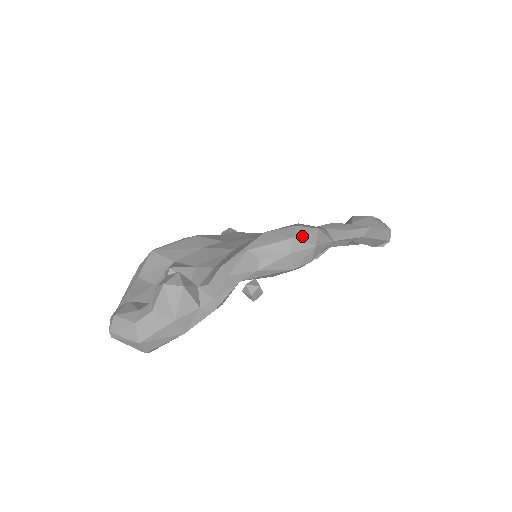
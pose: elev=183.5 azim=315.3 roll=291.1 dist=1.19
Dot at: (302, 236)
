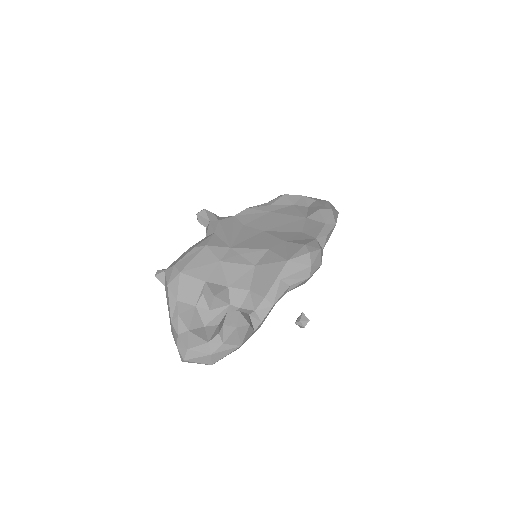
Dot at: (315, 261)
